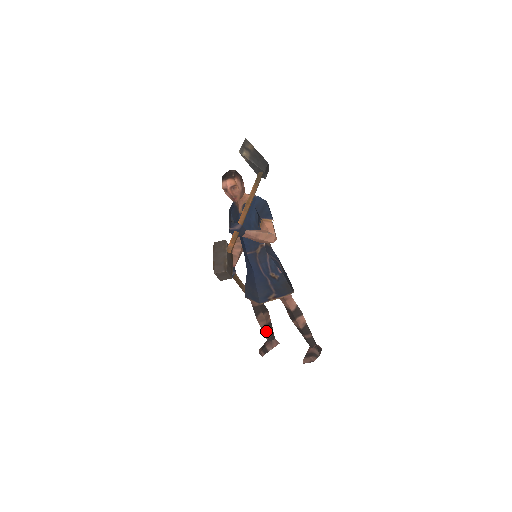
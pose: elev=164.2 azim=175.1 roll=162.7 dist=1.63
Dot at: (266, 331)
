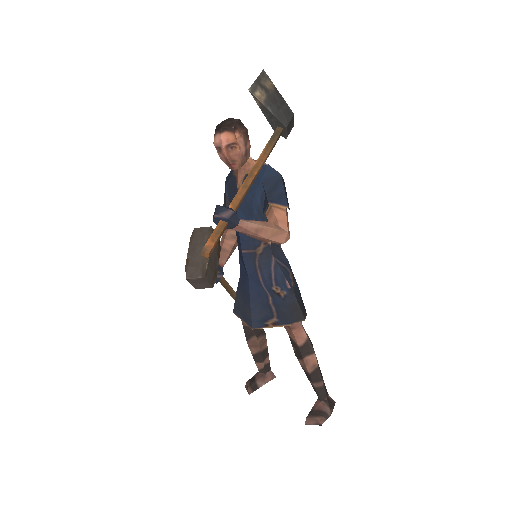
Dot at: (259, 360)
